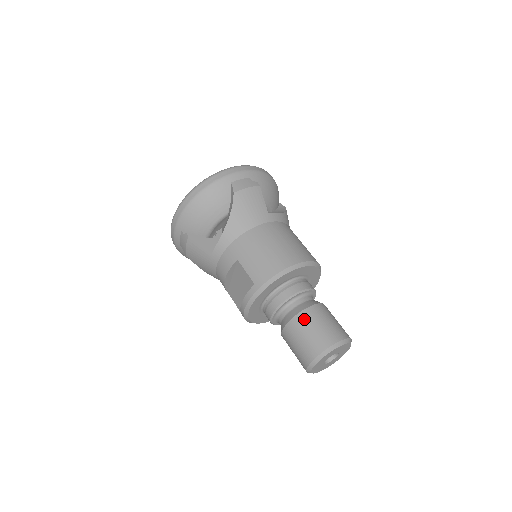
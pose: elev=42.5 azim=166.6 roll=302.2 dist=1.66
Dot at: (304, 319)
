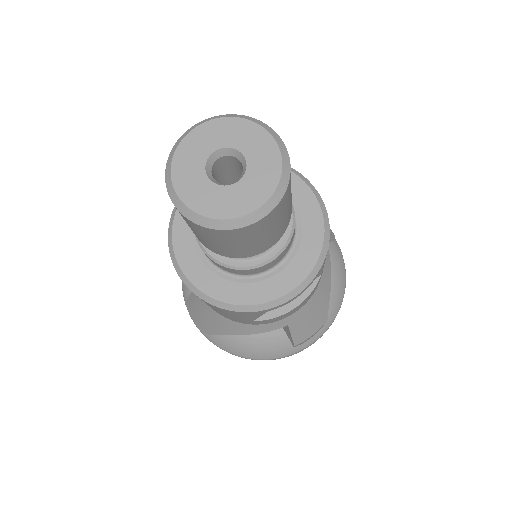
Dot at: occluded
